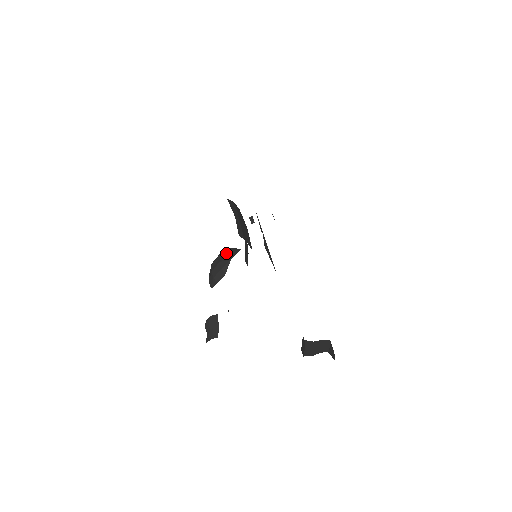
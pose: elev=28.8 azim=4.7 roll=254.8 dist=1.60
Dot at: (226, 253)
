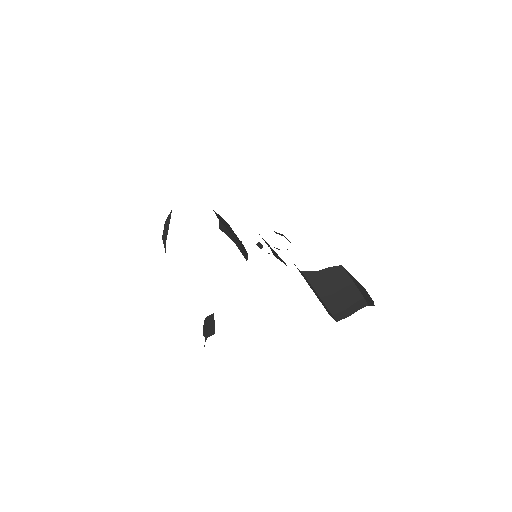
Dot at: occluded
